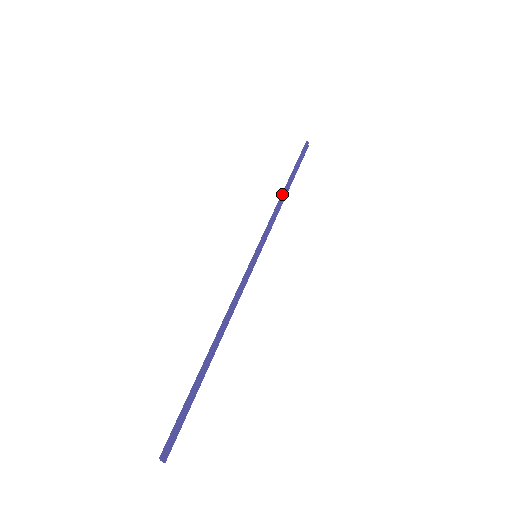
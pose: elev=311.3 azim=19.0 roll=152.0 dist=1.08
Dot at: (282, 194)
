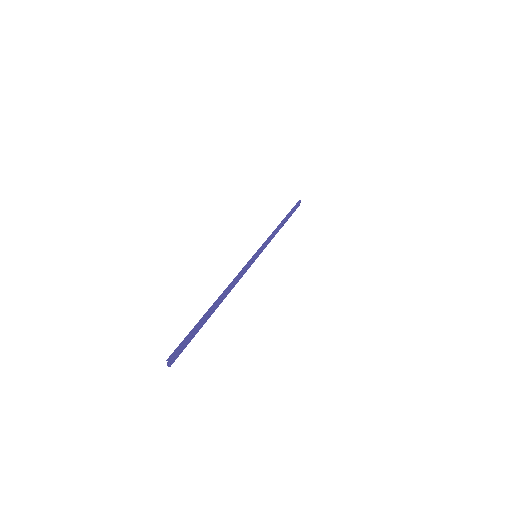
Dot at: (279, 225)
